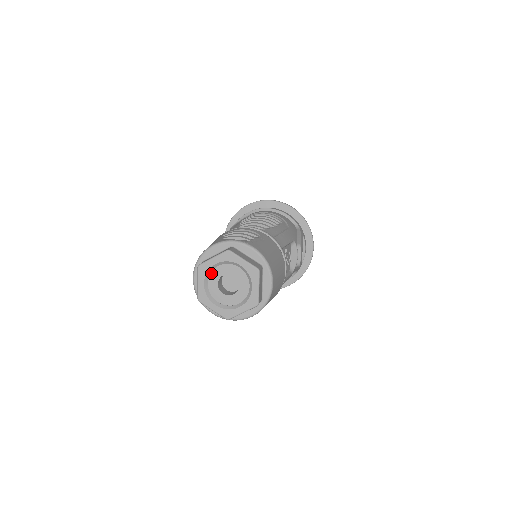
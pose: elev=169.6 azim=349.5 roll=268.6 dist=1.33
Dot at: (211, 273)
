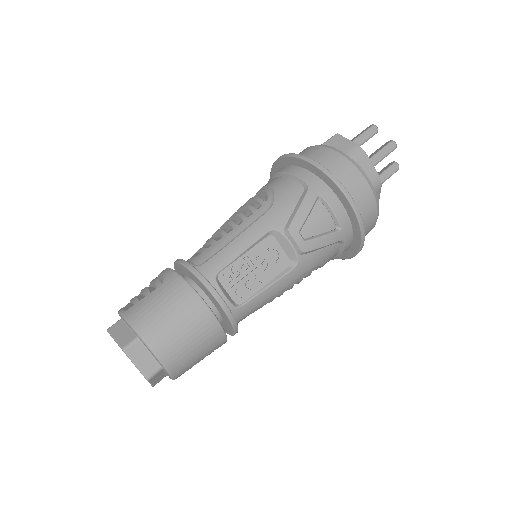
Dot at: occluded
